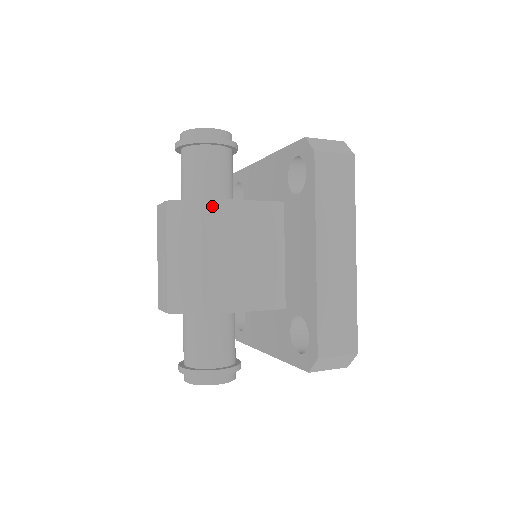
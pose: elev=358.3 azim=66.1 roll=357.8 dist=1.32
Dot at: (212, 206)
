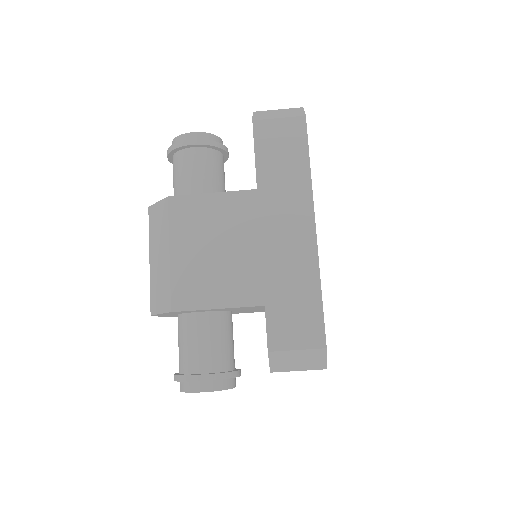
Dot at: (179, 203)
